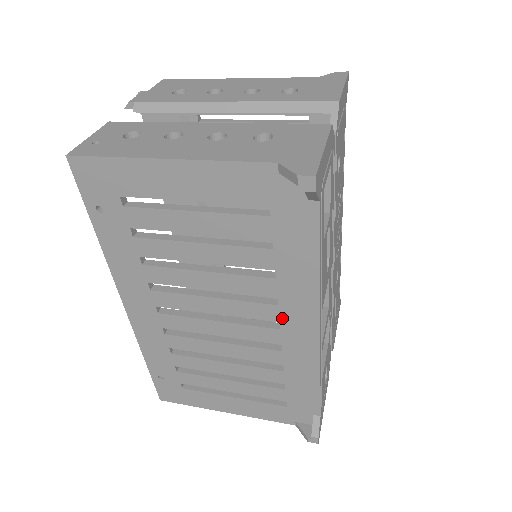
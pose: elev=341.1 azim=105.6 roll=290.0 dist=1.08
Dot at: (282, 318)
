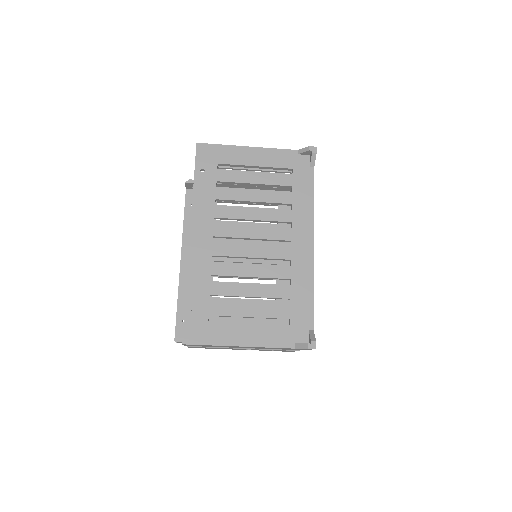
Dot at: (293, 237)
